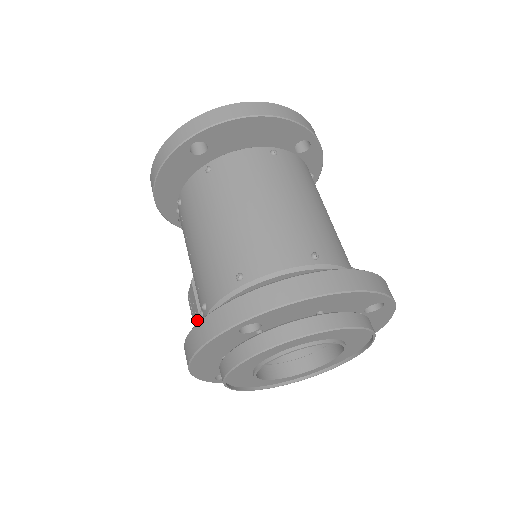
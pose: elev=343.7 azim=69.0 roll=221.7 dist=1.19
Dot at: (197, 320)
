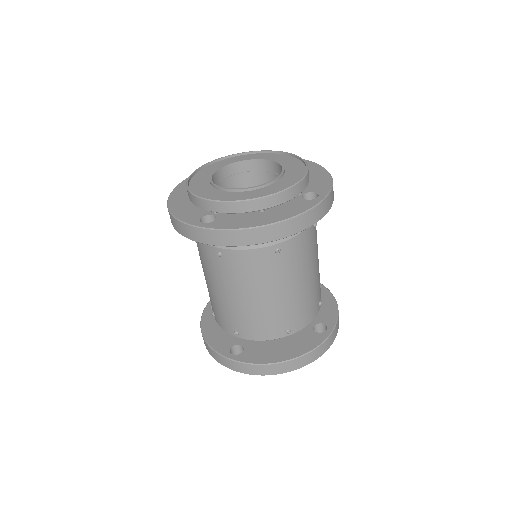
Dot at: occluded
